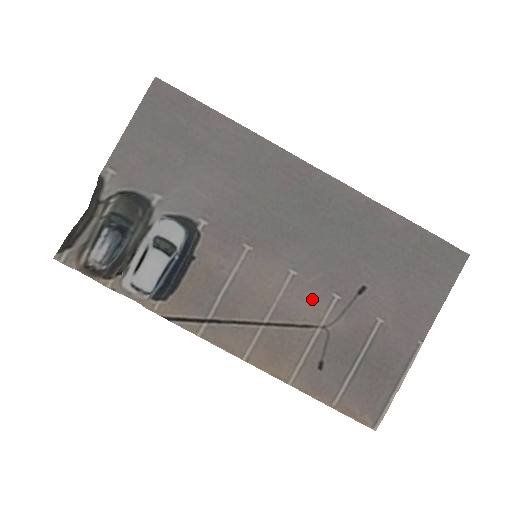
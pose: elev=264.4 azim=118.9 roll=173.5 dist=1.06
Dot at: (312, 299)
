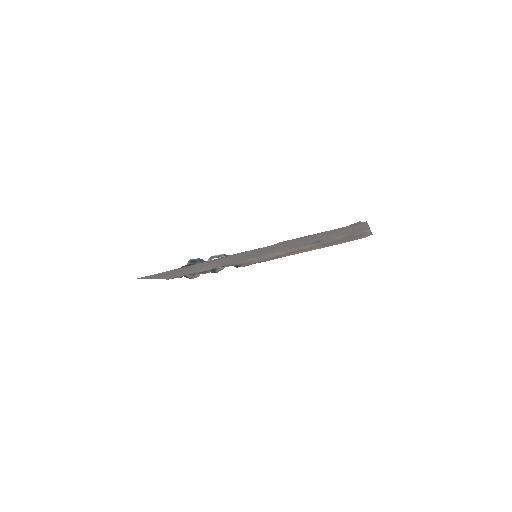
Dot at: occluded
